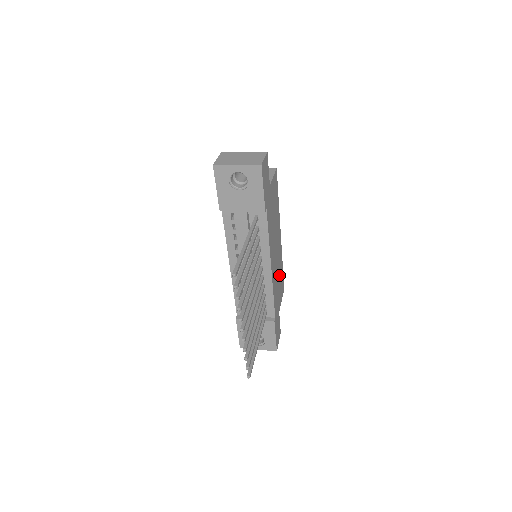
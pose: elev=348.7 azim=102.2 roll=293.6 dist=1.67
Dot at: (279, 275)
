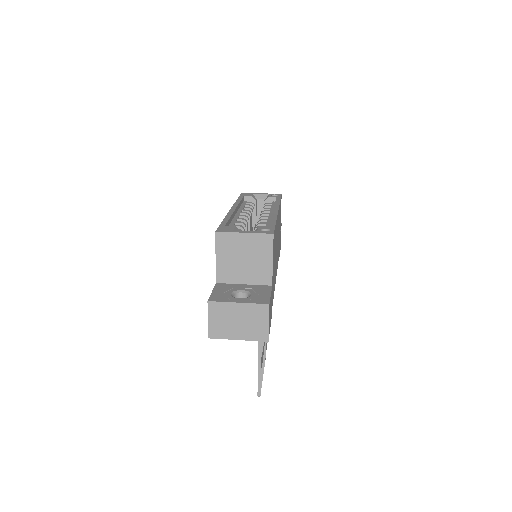
Dot at: (279, 225)
